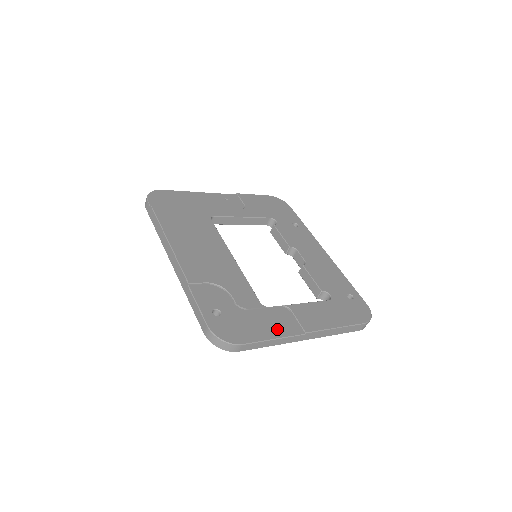
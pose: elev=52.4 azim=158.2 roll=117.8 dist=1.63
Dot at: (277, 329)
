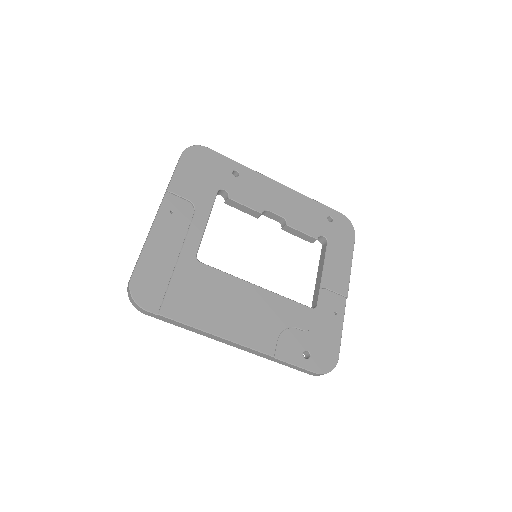
Dot at: (336, 317)
